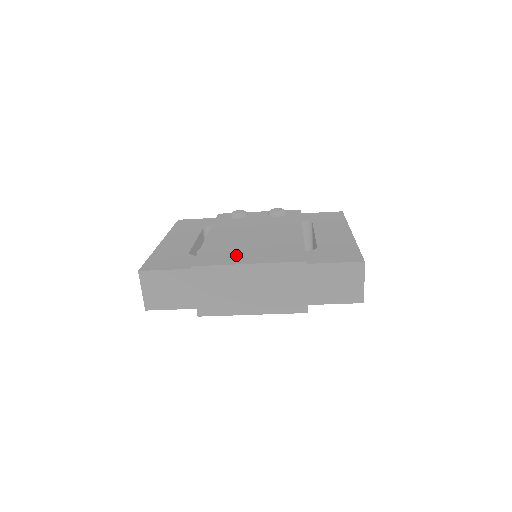
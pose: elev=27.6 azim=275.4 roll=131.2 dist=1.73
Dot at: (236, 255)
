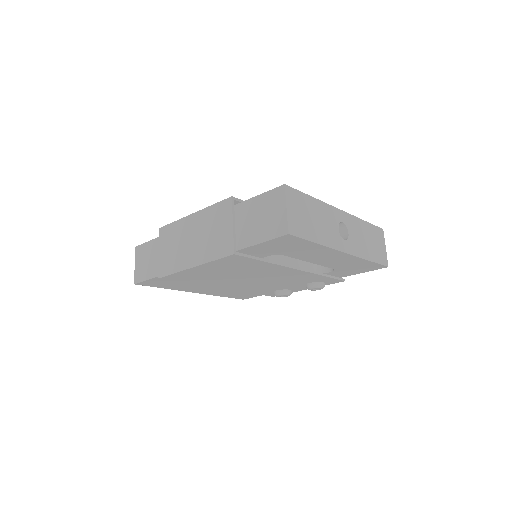
Dot at: occluded
